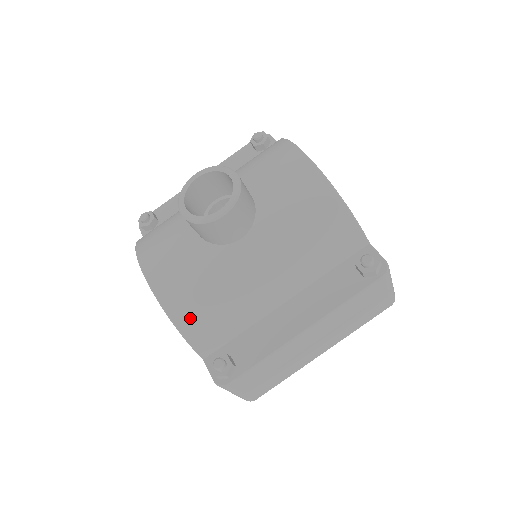
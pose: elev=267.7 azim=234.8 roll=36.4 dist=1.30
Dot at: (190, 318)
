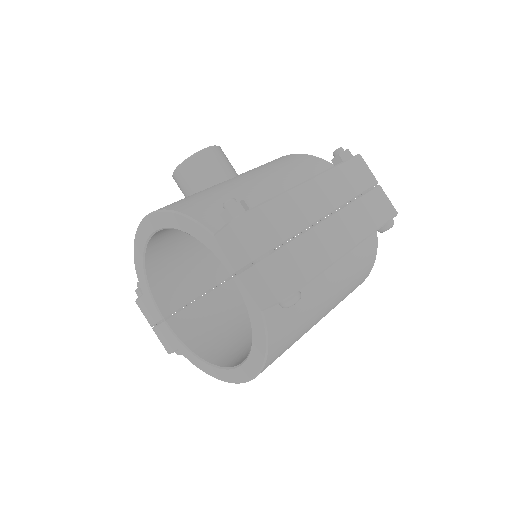
Dot at: (192, 206)
